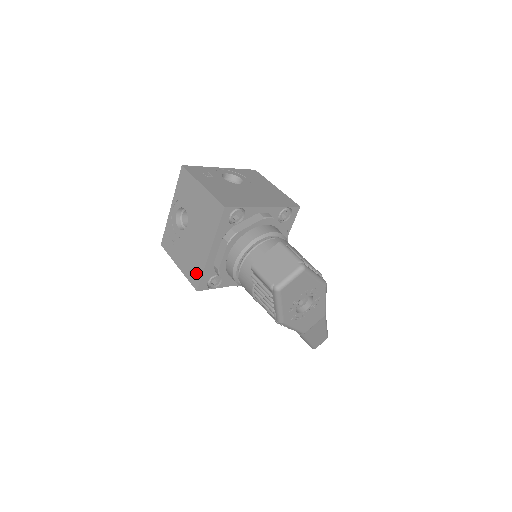
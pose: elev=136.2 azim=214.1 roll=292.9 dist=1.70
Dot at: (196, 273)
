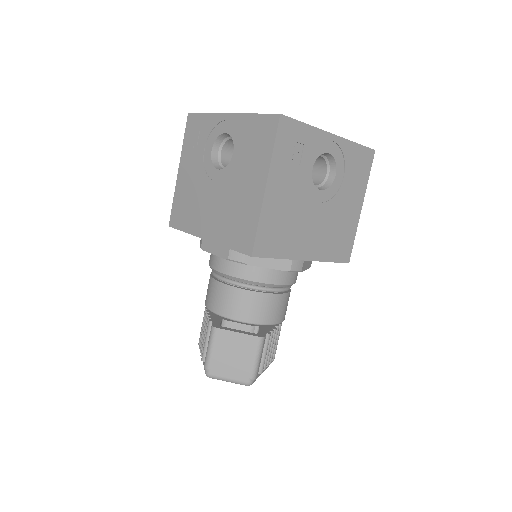
Dot at: (182, 217)
